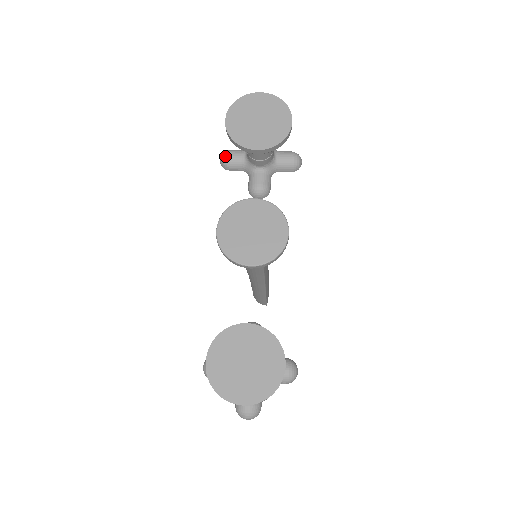
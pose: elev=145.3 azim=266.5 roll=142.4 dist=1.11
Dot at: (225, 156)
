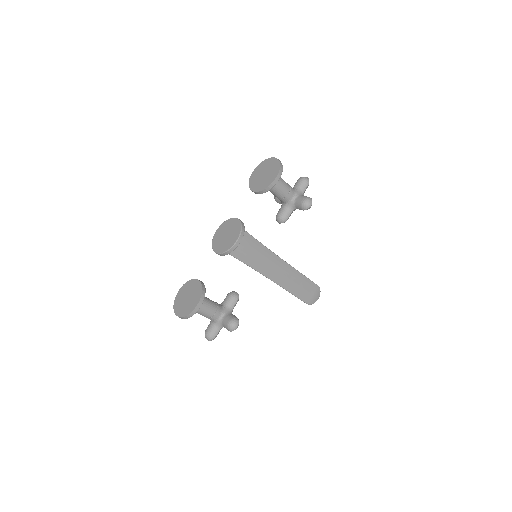
Dot at: occluded
